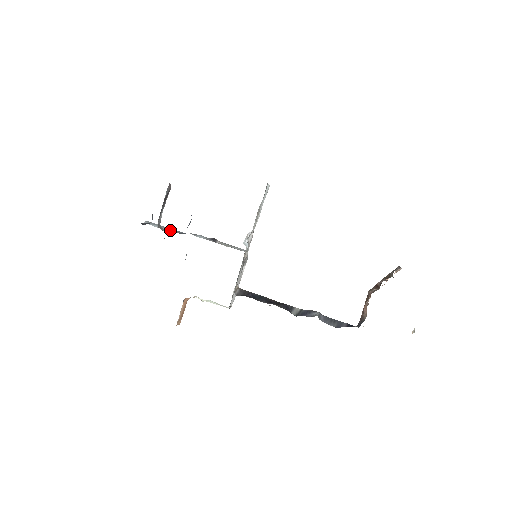
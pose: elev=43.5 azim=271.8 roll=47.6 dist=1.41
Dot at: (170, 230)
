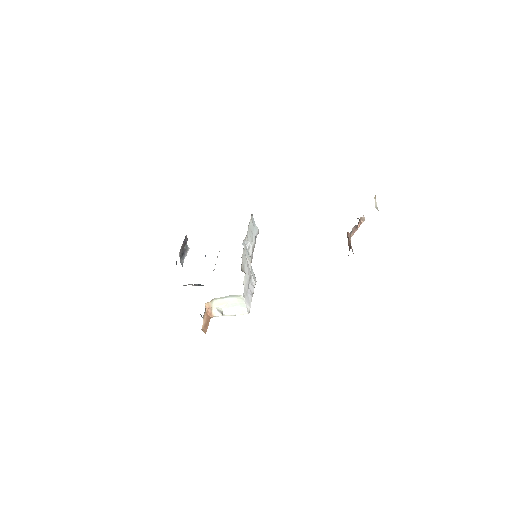
Dot at: occluded
